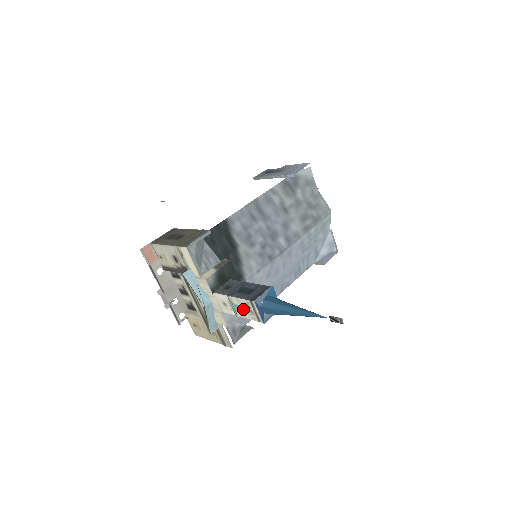
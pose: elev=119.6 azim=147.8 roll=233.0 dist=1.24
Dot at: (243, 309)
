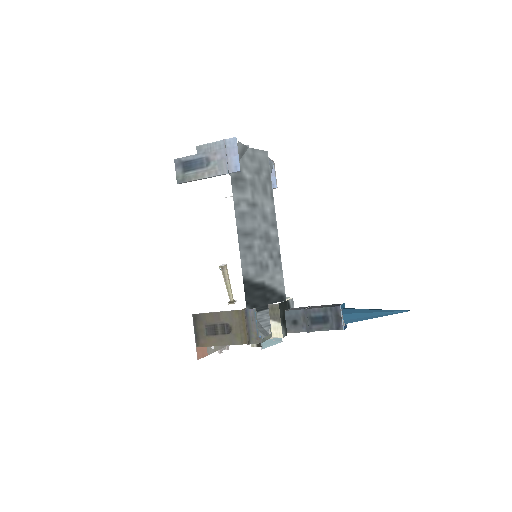
Dot at: occluded
